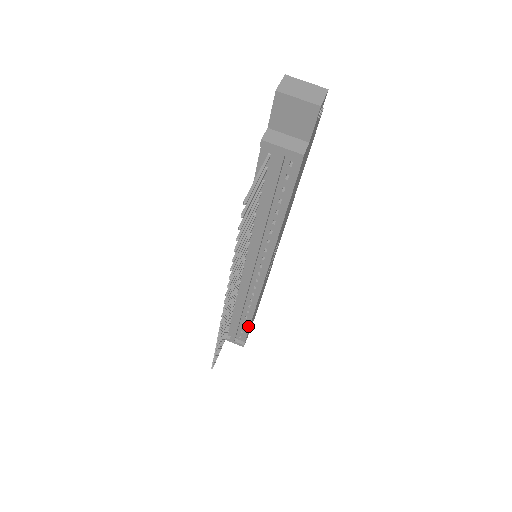
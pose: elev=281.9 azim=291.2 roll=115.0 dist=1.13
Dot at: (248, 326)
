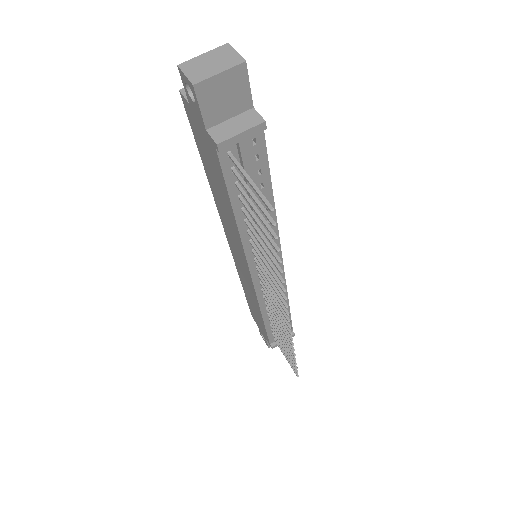
Dot at: (289, 316)
